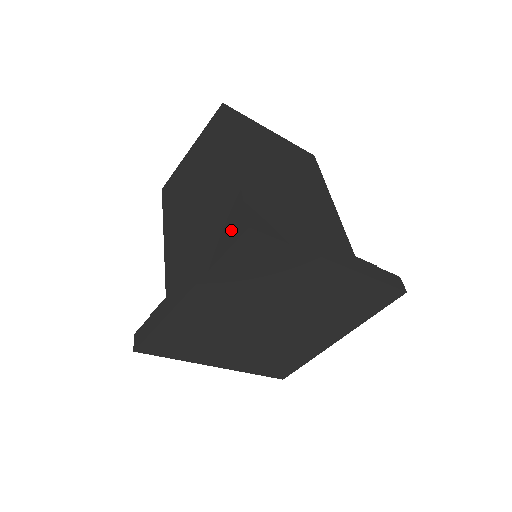
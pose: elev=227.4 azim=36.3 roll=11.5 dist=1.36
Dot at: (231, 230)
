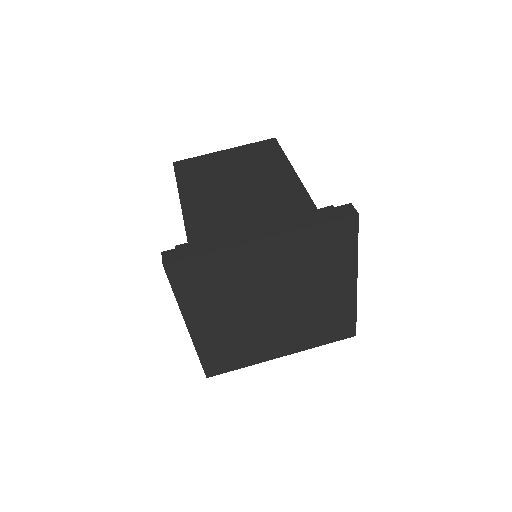
Dot at: (334, 210)
